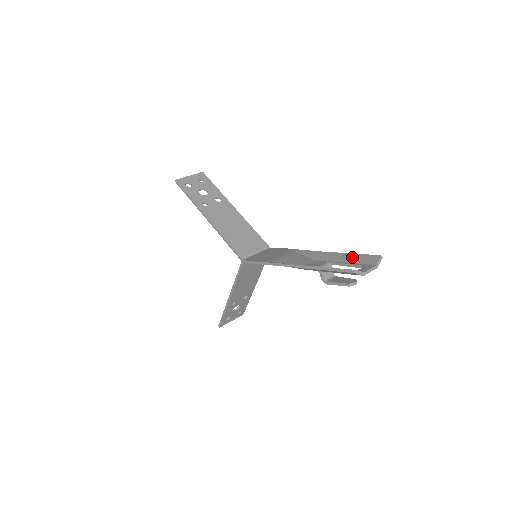
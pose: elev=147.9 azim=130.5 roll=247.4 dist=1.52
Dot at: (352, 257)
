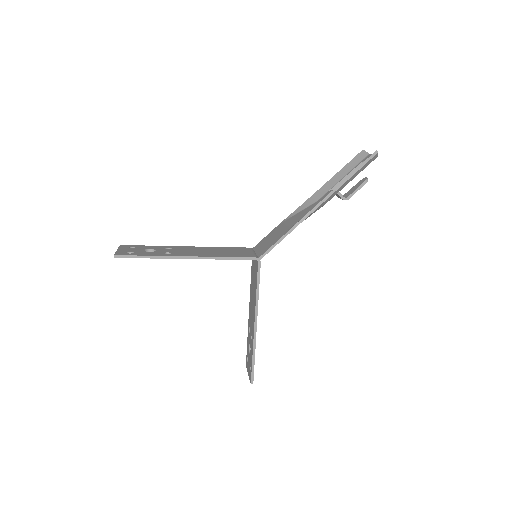
Dot at: (344, 170)
